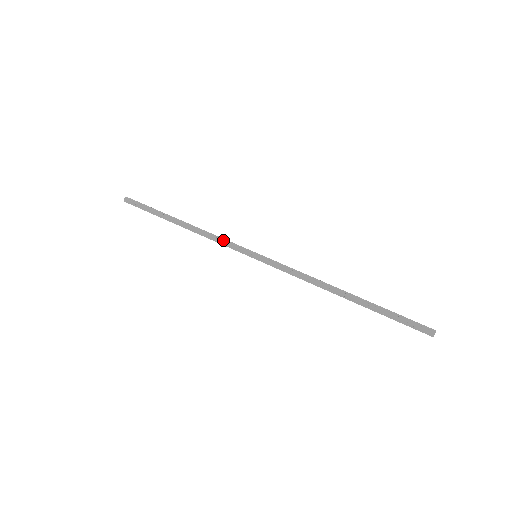
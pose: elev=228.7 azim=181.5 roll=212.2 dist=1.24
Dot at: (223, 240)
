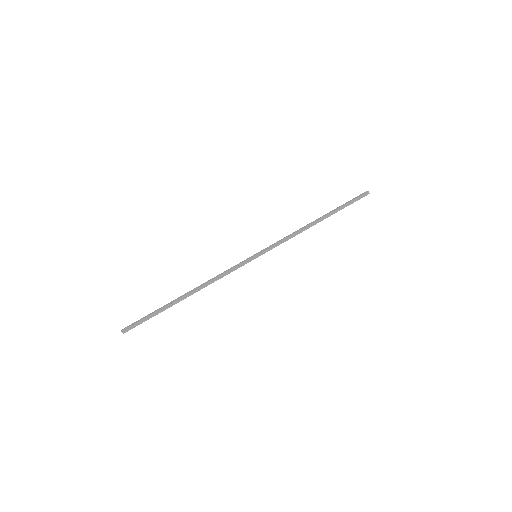
Dot at: (229, 272)
